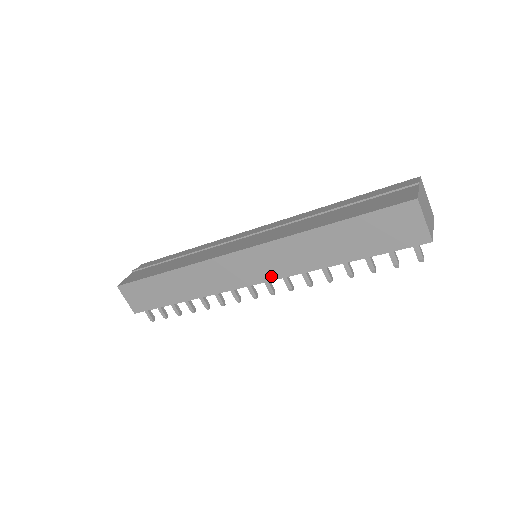
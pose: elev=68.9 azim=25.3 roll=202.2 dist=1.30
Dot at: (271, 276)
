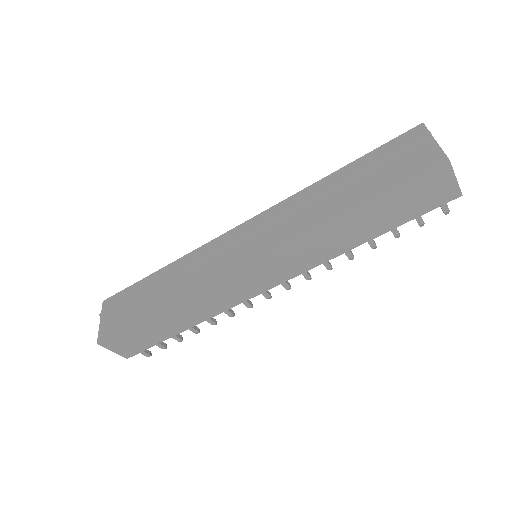
Dot at: (289, 276)
